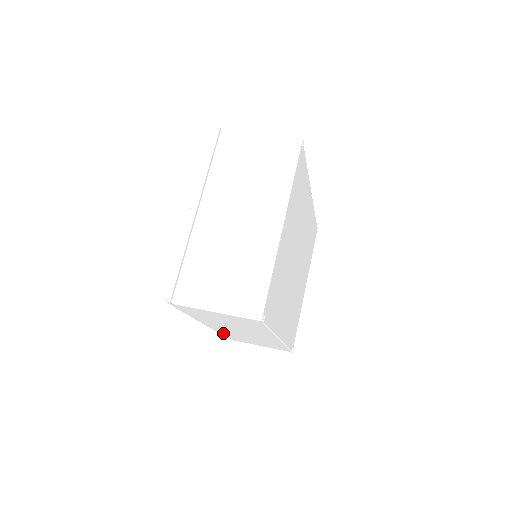
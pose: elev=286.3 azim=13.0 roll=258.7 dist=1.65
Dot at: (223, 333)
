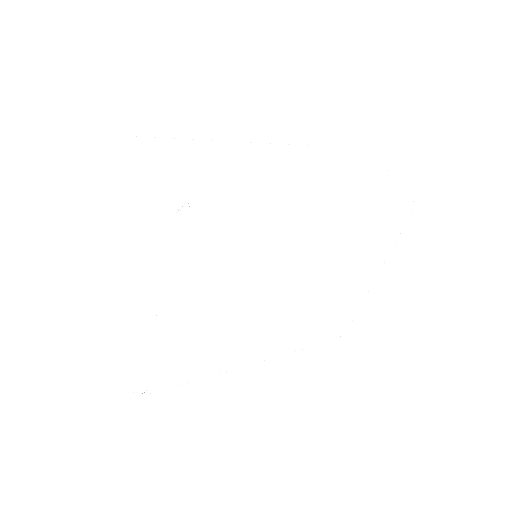
Dot at: occluded
